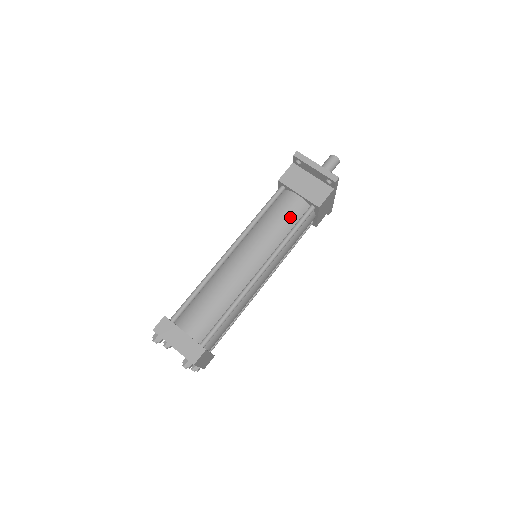
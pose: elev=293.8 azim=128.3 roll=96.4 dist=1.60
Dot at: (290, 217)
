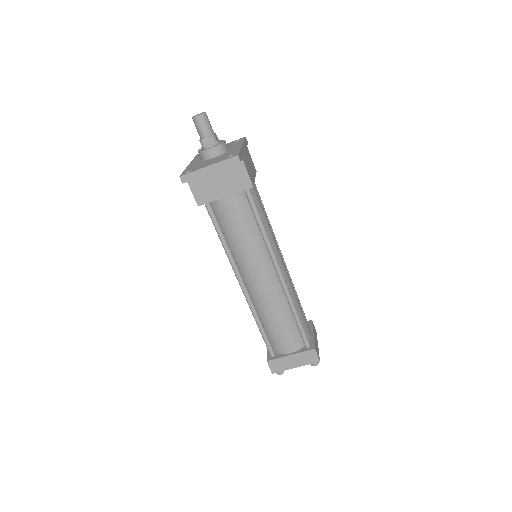
Dot at: (244, 217)
